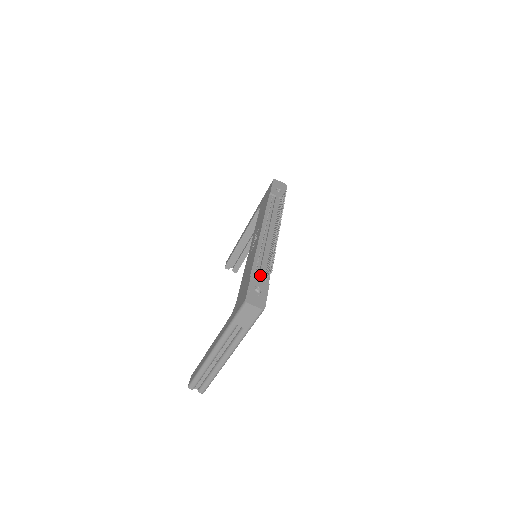
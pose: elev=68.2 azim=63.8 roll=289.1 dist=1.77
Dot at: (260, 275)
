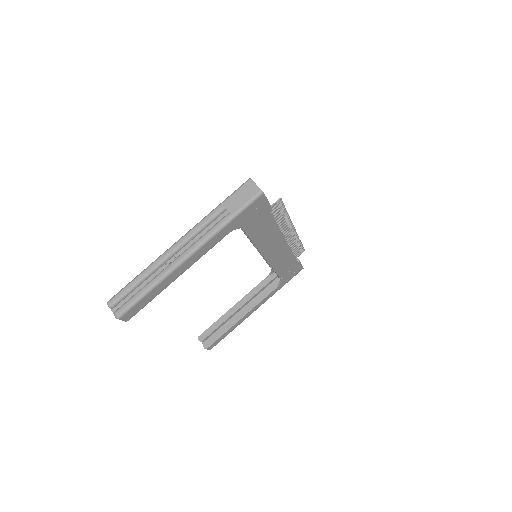
Dot at: occluded
